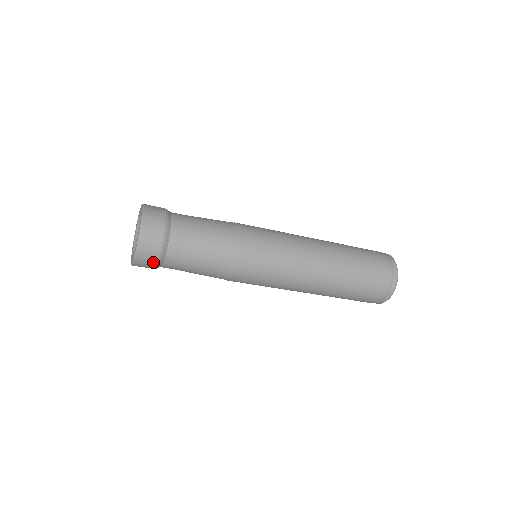
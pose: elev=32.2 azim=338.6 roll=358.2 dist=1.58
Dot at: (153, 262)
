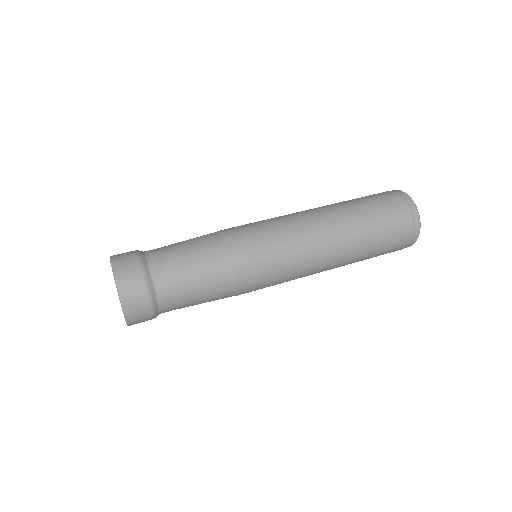
Dot at: (147, 311)
